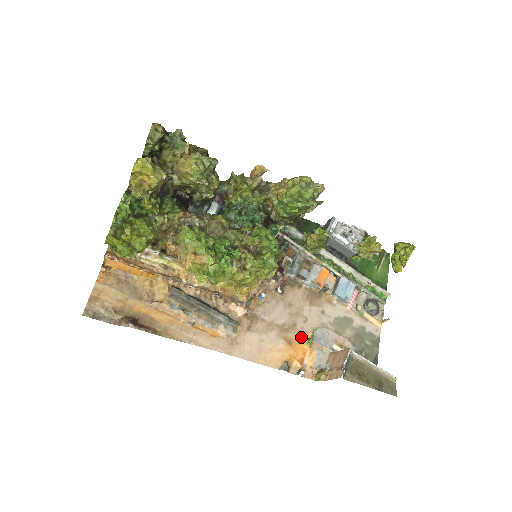
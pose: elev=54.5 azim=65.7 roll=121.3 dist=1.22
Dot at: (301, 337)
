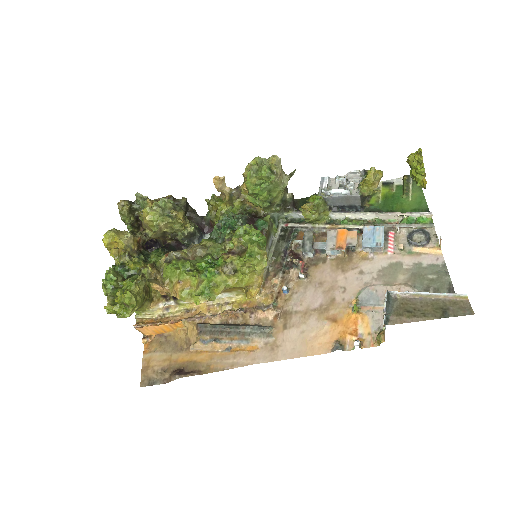
Dot at: (345, 309)
